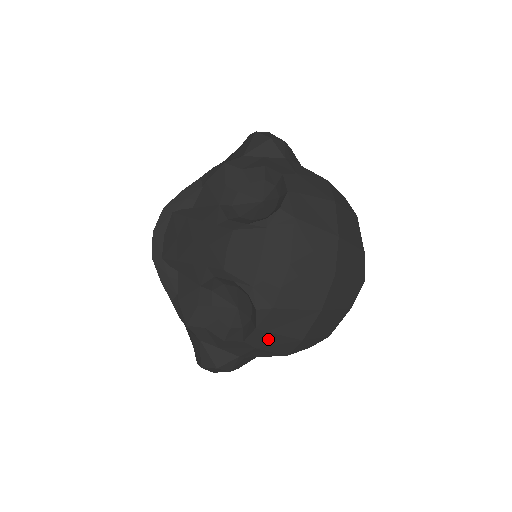
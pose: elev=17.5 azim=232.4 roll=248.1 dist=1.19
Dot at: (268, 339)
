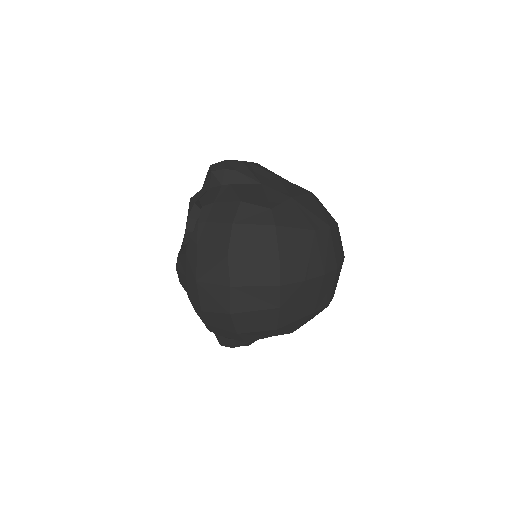
Dot at: (219, 331)
